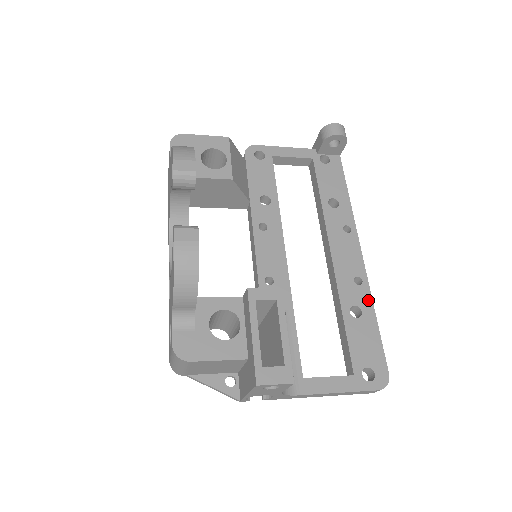
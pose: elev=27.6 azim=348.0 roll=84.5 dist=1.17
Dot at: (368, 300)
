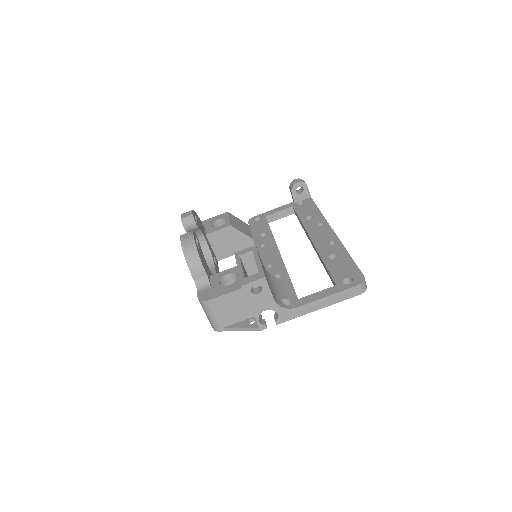
Dot at: (341, 248)
